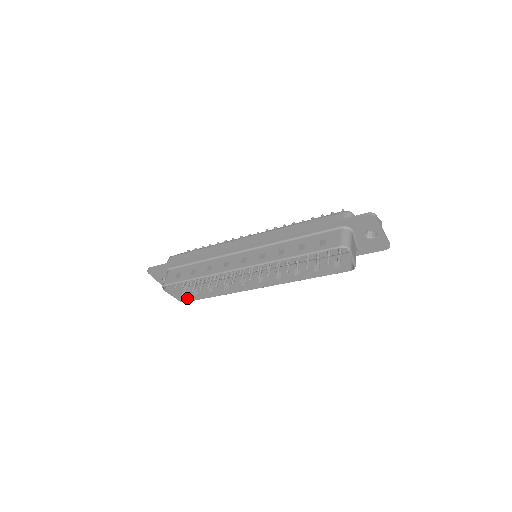
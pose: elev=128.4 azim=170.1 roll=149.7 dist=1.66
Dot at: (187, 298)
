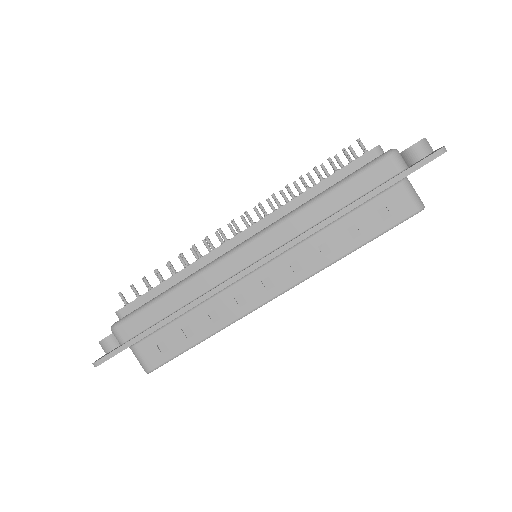
Dot at: occluded
